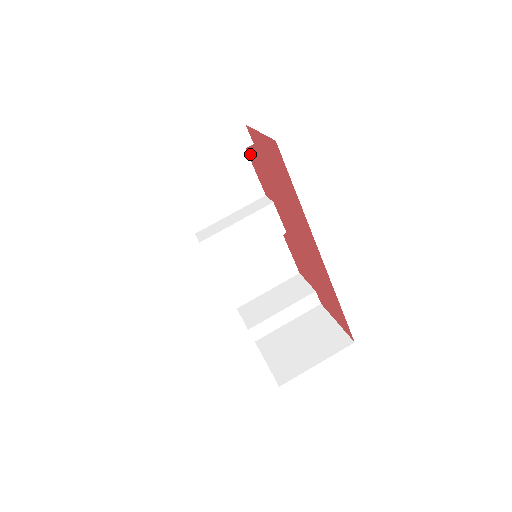
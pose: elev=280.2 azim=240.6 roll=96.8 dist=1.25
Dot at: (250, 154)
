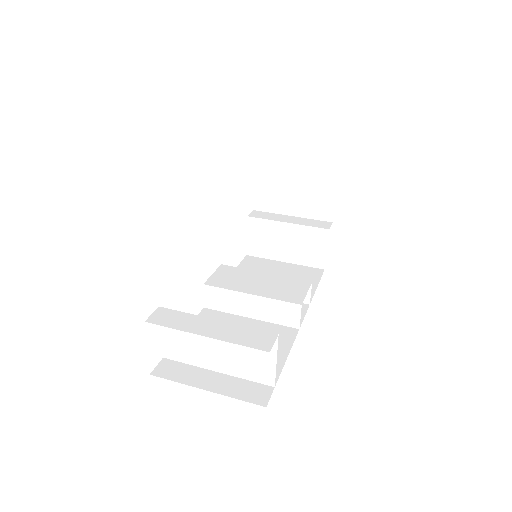
Dot at: occluded
